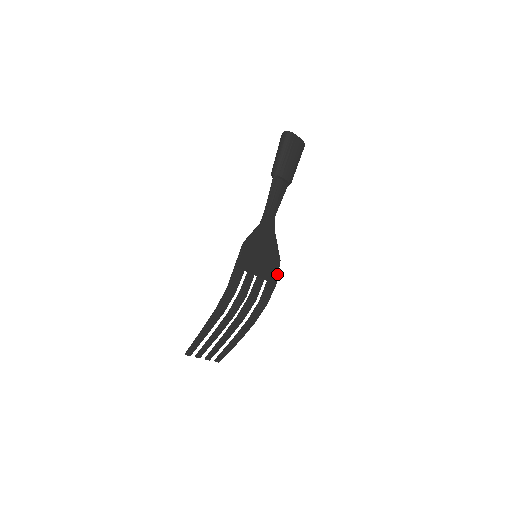
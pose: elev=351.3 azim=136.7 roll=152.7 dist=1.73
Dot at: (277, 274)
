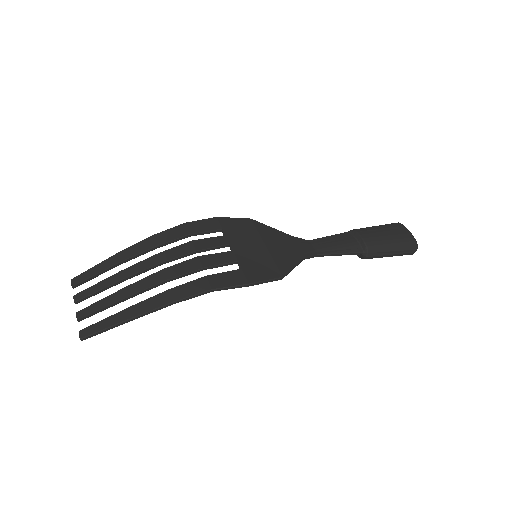
Dot at: (263, 279)
